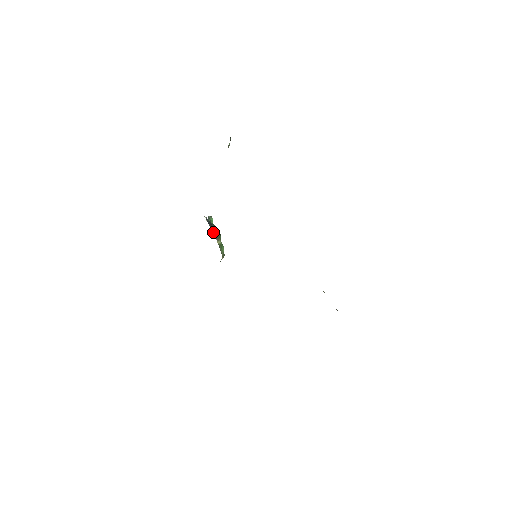
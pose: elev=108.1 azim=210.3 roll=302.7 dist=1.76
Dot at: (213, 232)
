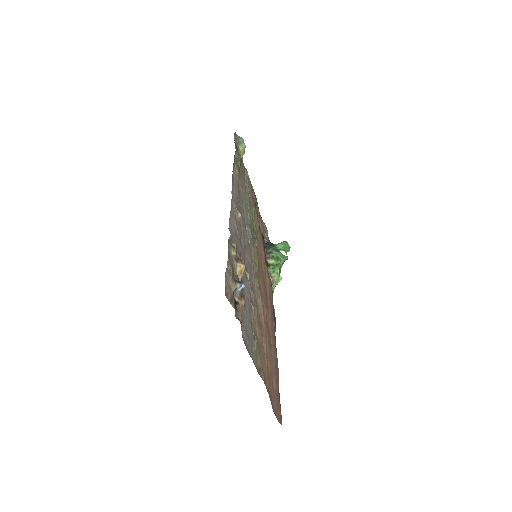
Dot at: (265, 251)
